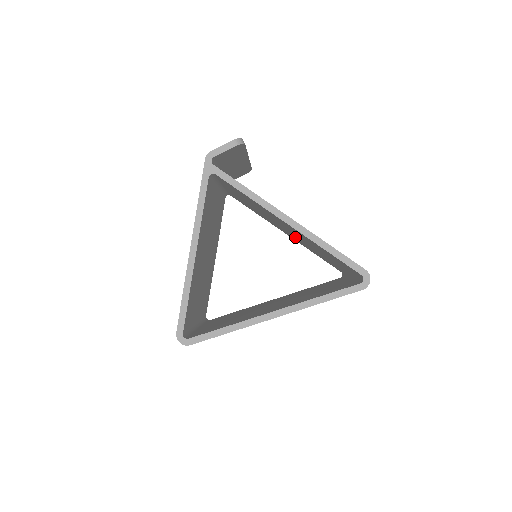
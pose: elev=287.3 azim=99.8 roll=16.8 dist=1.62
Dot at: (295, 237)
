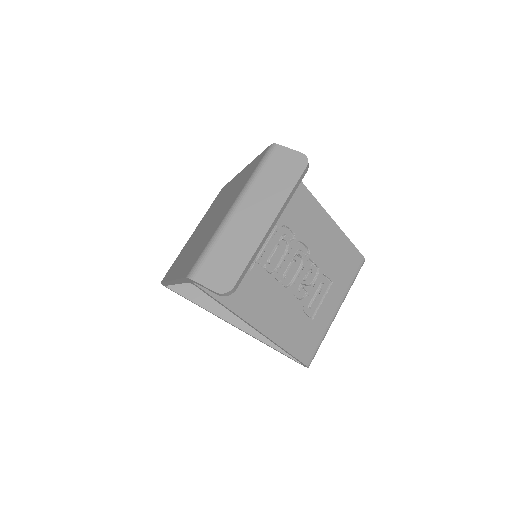
Dot at: occluded
